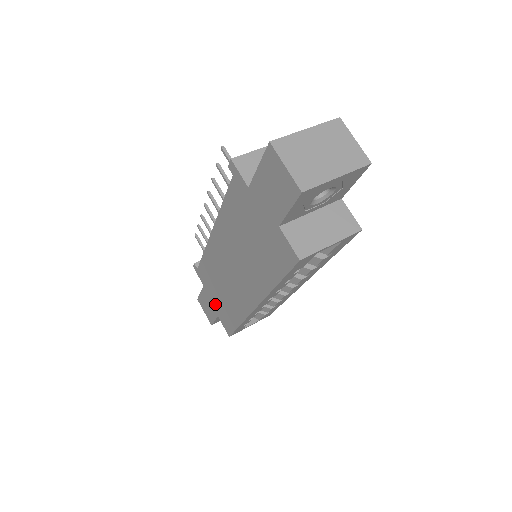
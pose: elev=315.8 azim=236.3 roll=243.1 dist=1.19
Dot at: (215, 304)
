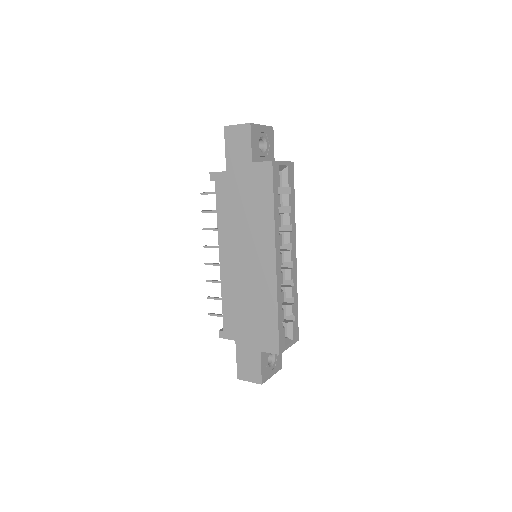
Dot at: (252, 339)
